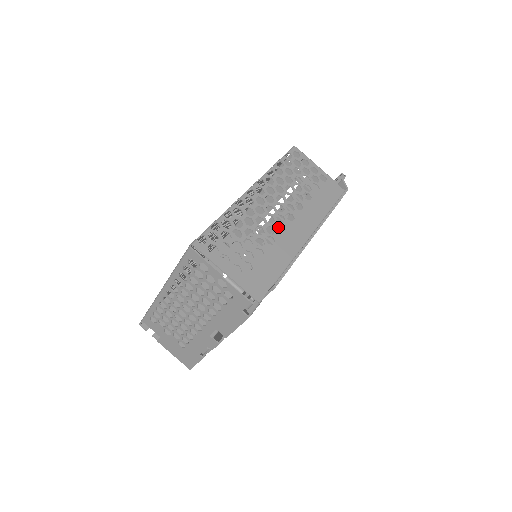
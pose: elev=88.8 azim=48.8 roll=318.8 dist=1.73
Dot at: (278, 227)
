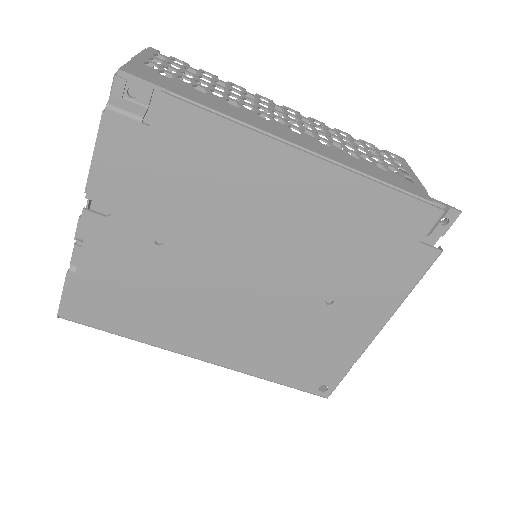
Dot at: occluded
